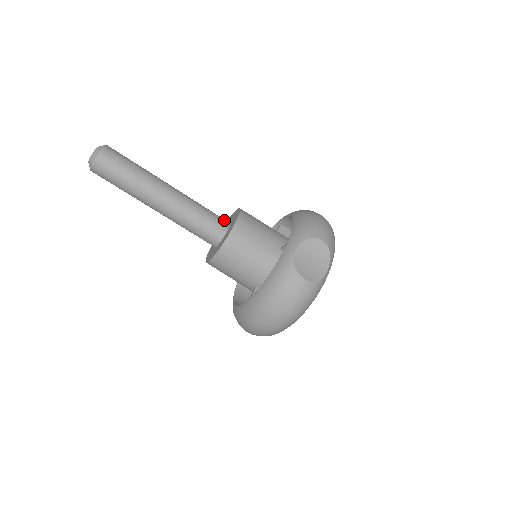
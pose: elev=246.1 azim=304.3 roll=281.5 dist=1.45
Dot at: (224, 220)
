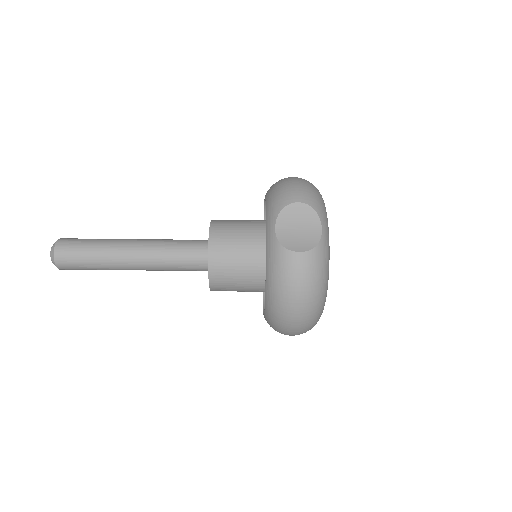
Dot at: (203, 241)
